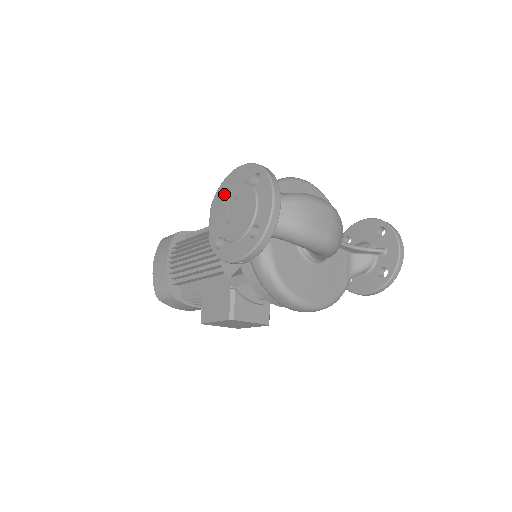
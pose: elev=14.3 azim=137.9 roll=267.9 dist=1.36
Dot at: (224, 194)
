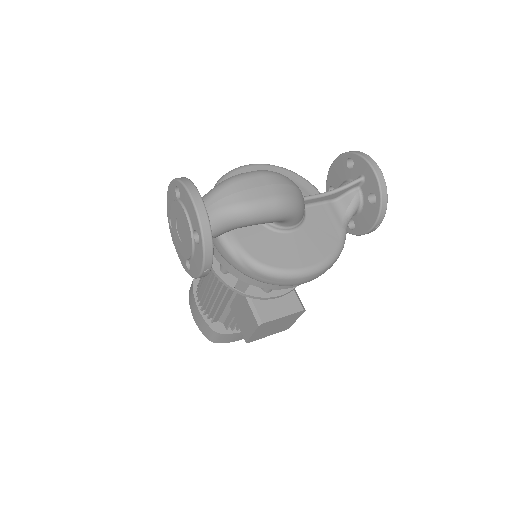
Dot at: occluded
